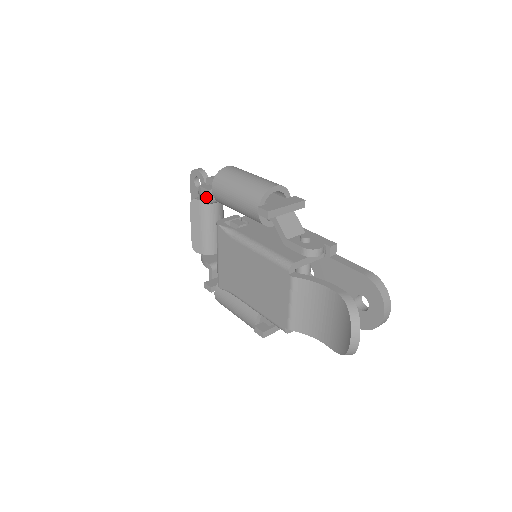
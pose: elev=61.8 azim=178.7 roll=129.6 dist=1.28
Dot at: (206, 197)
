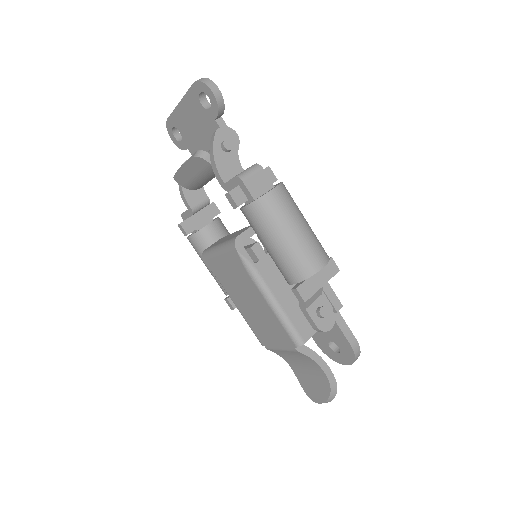
Dot at: (225, 183)
